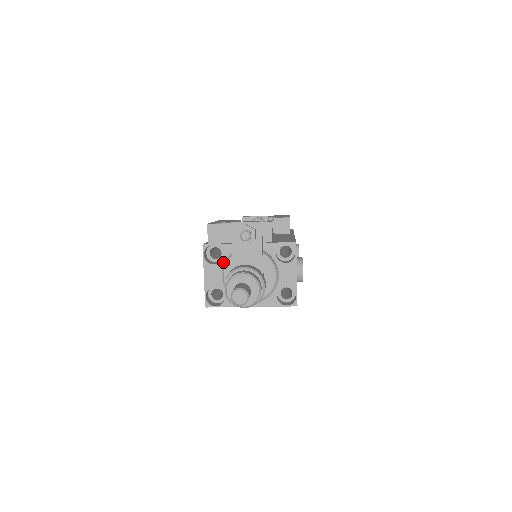
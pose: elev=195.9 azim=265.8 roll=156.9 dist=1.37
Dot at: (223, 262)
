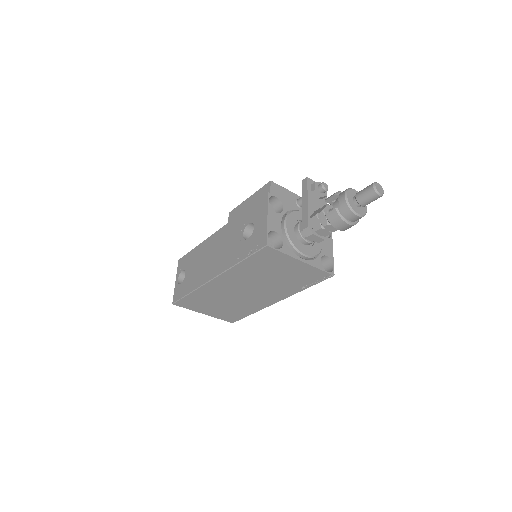
Dot at: (283, 214)
